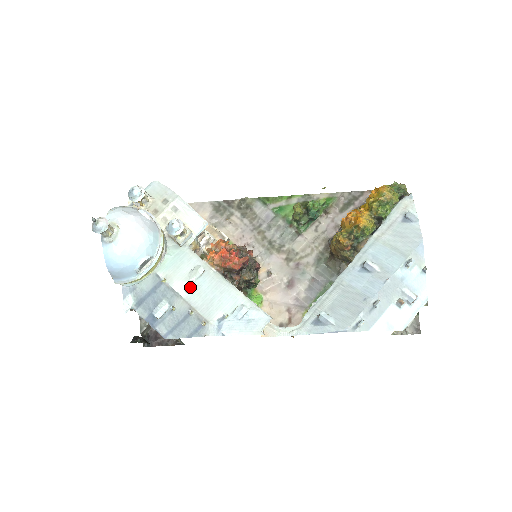
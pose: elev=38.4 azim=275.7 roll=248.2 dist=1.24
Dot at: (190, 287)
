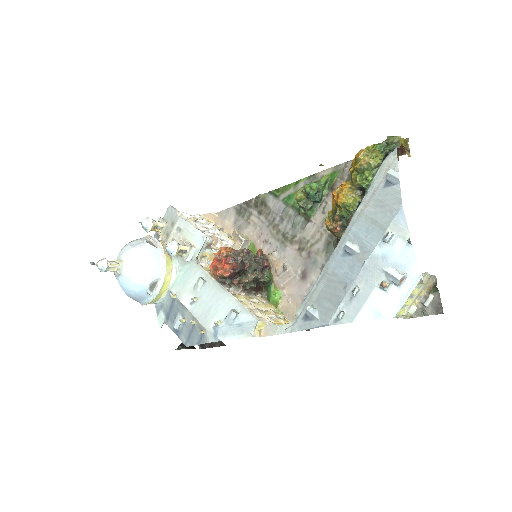
Dot at: (194, 299)
